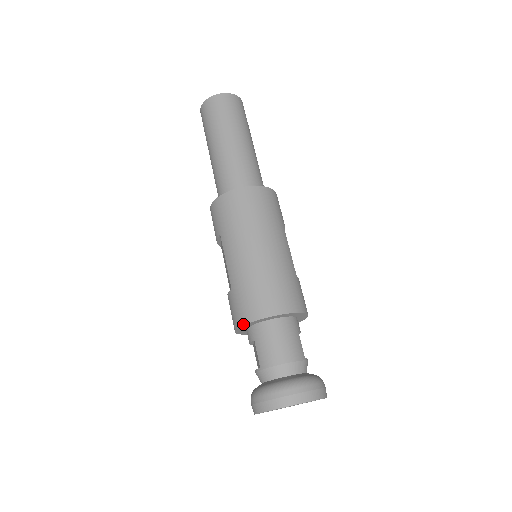
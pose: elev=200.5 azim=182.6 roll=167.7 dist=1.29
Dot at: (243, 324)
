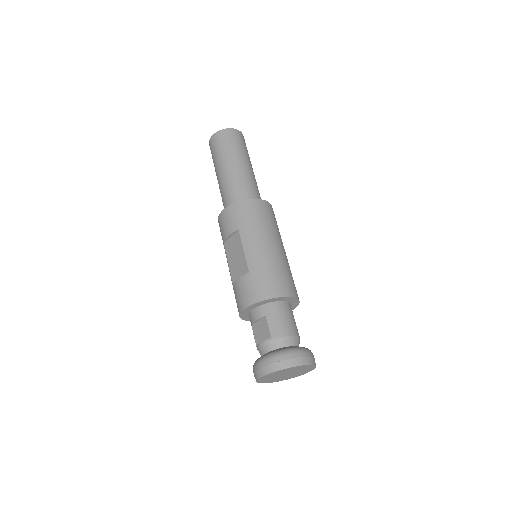
Dot at: (262, 300)
